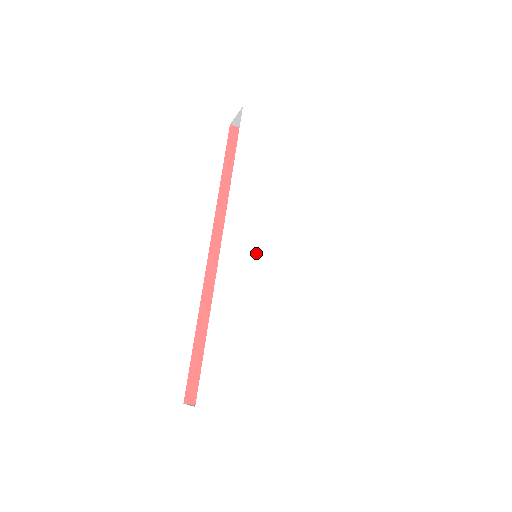
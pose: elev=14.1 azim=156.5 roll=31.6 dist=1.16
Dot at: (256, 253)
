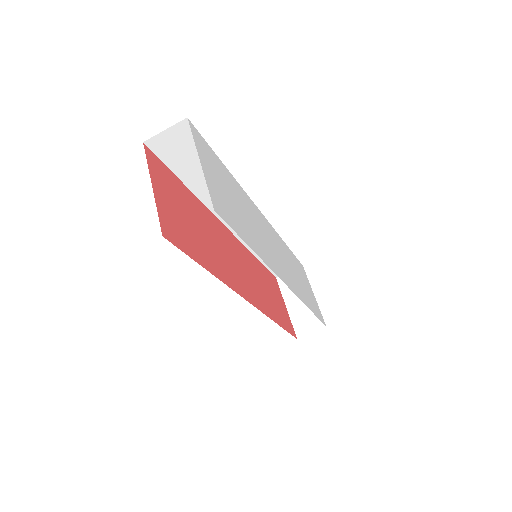
Dot at: (270, 240)
